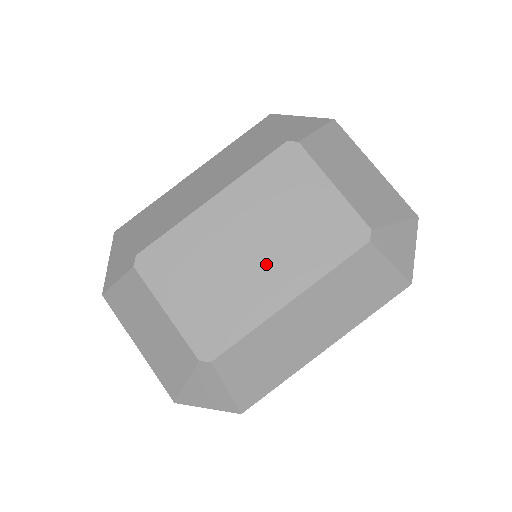
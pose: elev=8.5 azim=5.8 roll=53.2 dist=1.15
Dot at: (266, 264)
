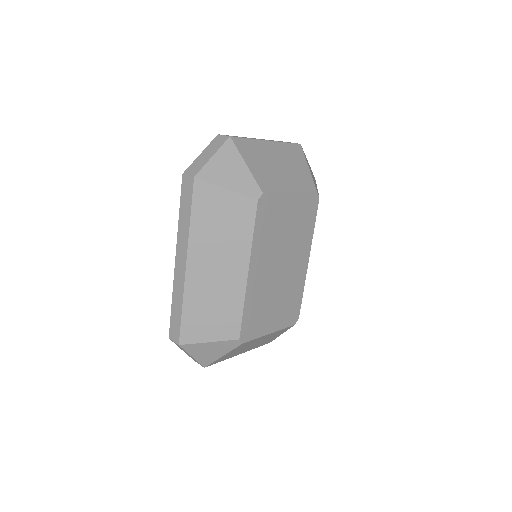
Dot at: (291, 262)
